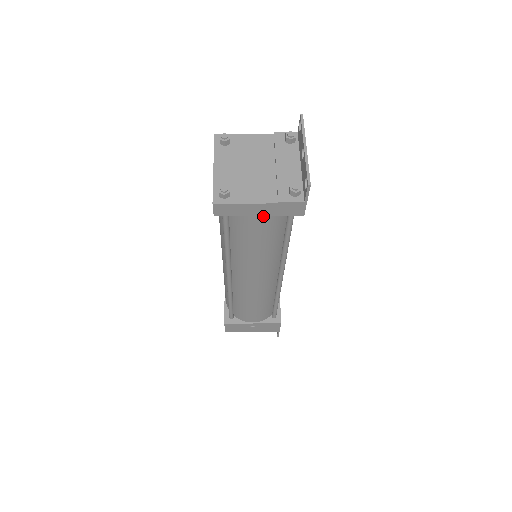
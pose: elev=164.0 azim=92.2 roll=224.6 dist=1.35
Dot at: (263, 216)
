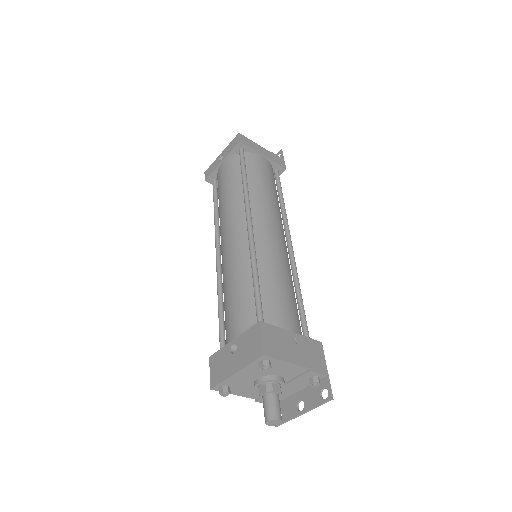
Dot at: (265, 160)
